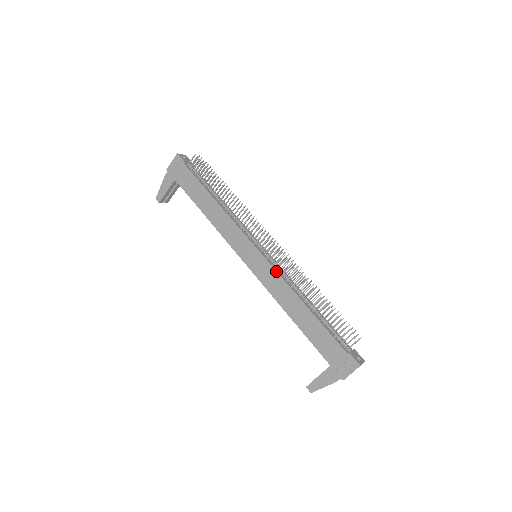
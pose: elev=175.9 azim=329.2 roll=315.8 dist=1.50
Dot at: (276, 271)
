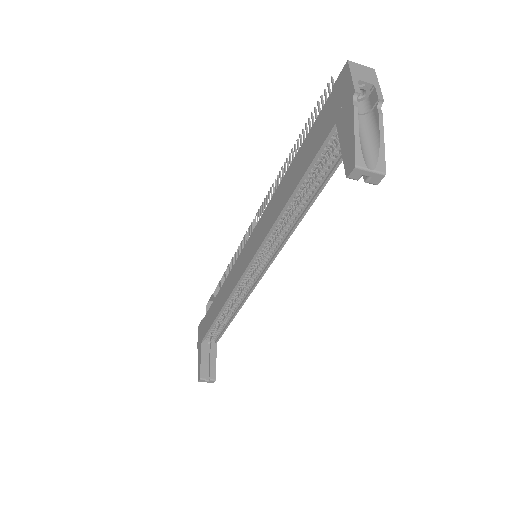
Dot at: (260, 219)
